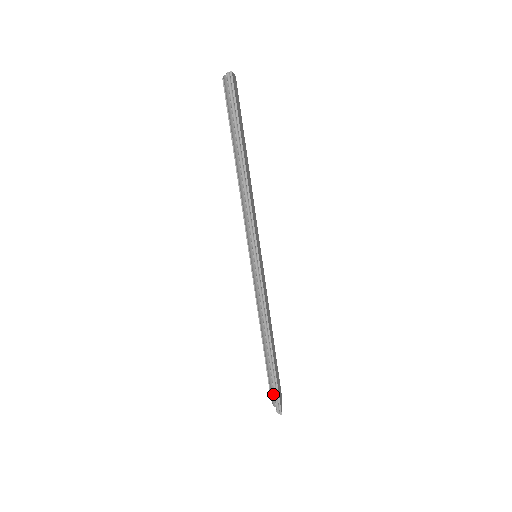
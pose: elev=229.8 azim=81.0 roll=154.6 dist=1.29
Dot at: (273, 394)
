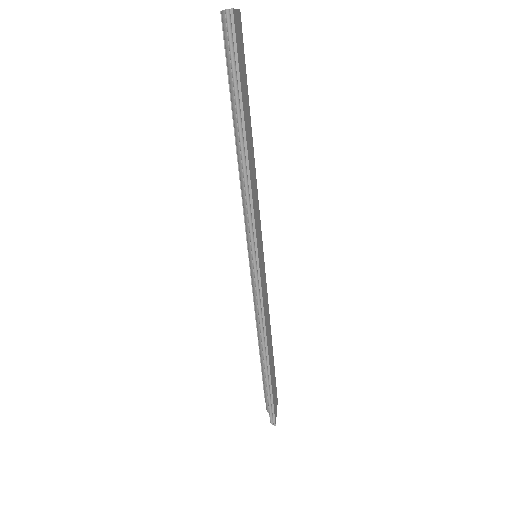
Dot at: (267, 401)
